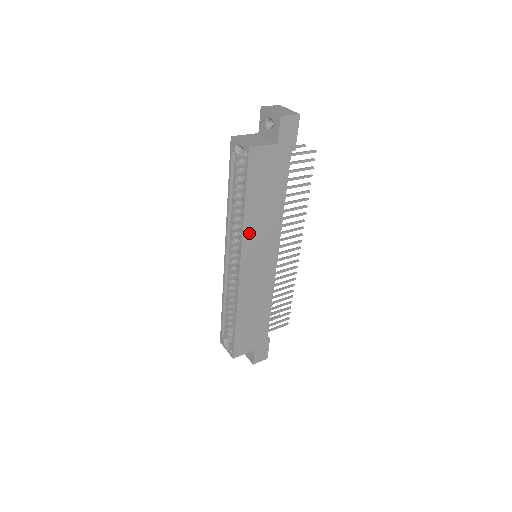
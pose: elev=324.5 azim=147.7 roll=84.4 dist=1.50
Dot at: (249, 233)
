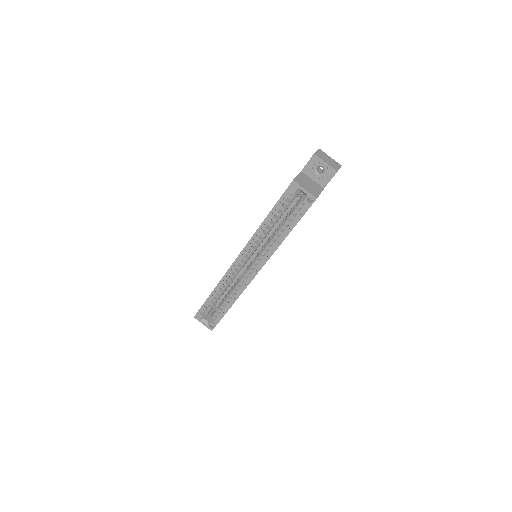
Dot at: occluded
